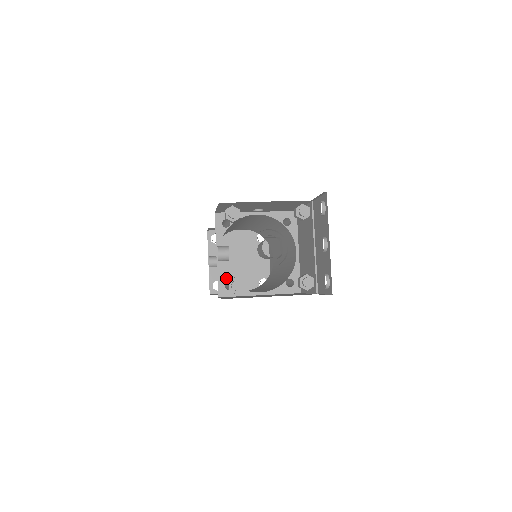
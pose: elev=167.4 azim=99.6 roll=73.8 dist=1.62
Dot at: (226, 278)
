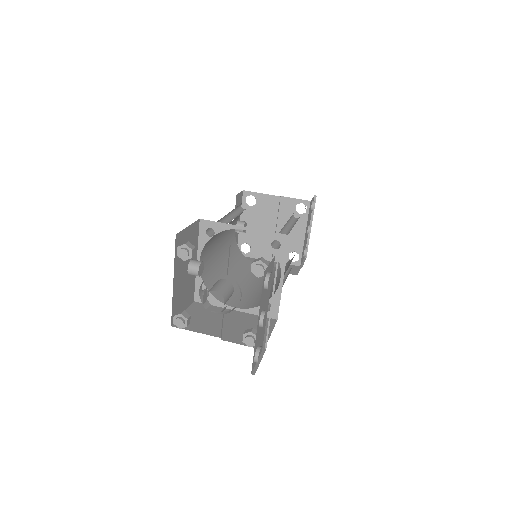
Dot at: (203, 286)
